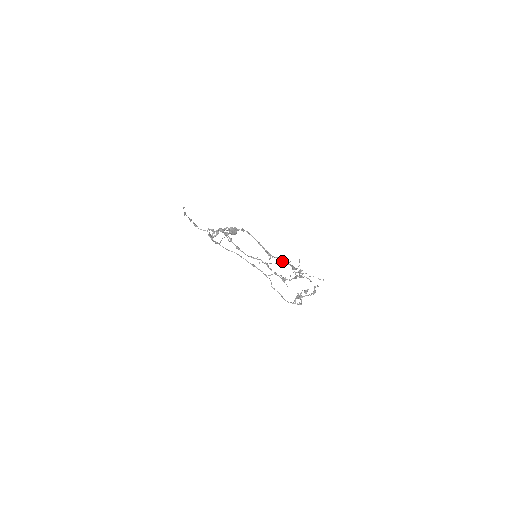
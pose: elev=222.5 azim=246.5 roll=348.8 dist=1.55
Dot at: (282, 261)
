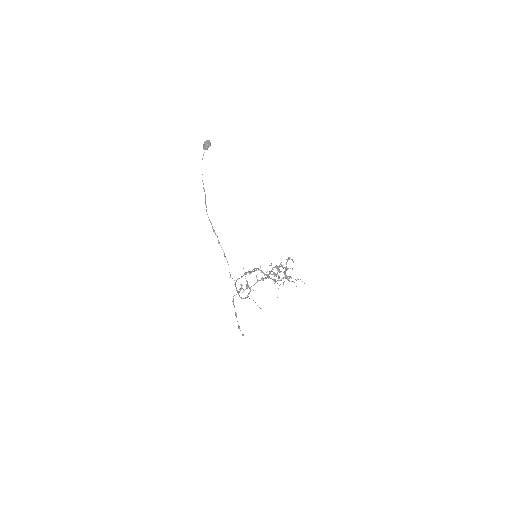
Dot at: occluded
